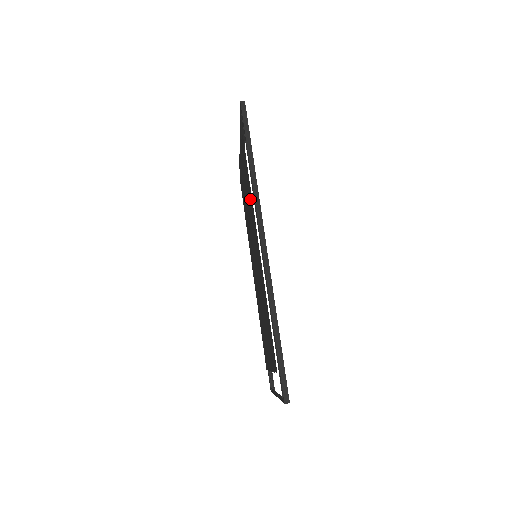
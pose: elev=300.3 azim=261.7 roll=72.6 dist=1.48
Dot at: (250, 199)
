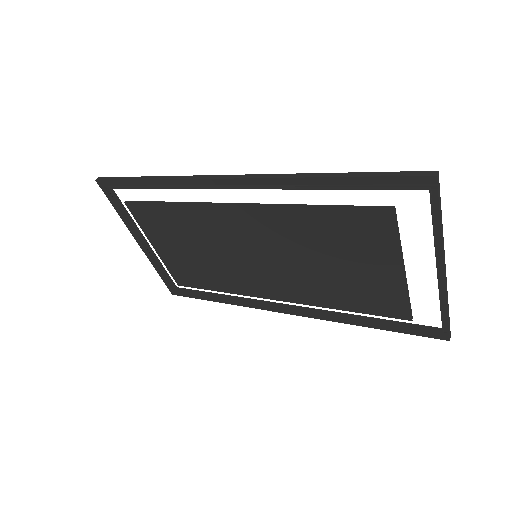
Dot at: (188, 217)
